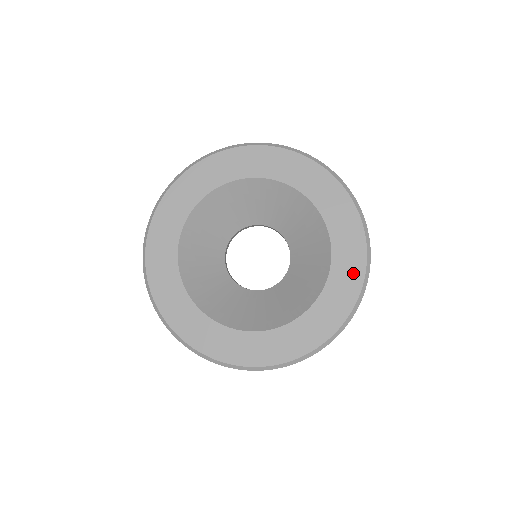
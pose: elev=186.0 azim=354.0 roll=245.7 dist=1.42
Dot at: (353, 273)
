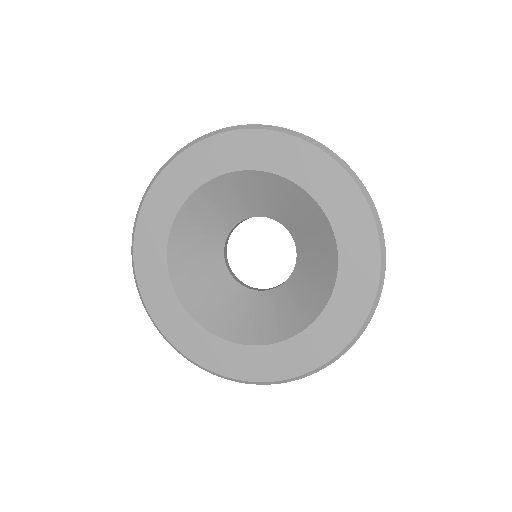
Dot at: (286, 366)
